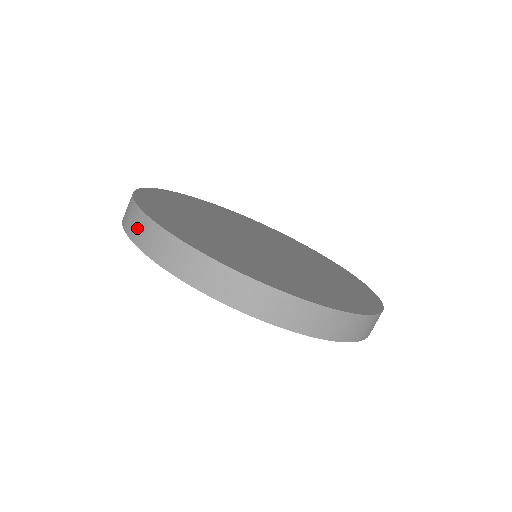
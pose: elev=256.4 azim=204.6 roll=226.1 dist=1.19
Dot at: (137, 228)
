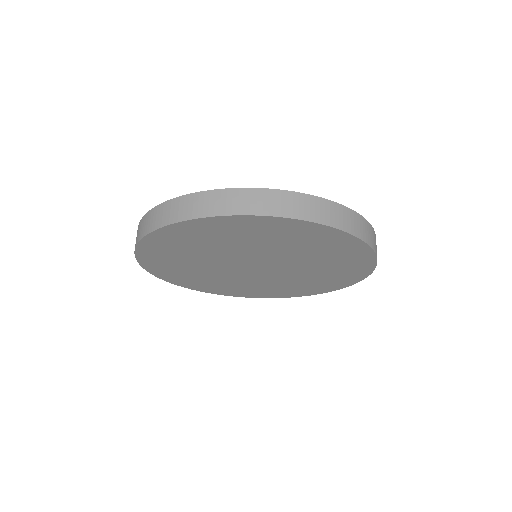
Dot at: occluded
